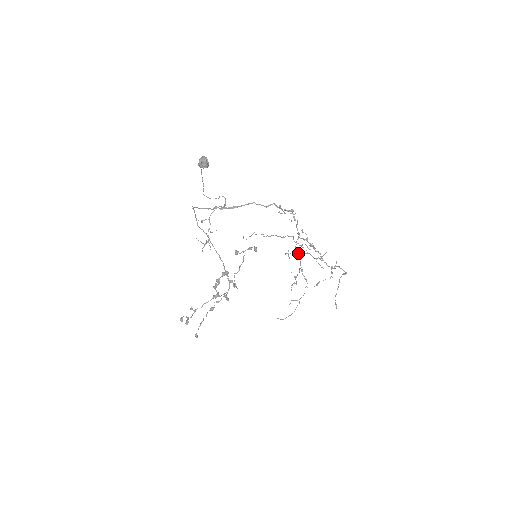
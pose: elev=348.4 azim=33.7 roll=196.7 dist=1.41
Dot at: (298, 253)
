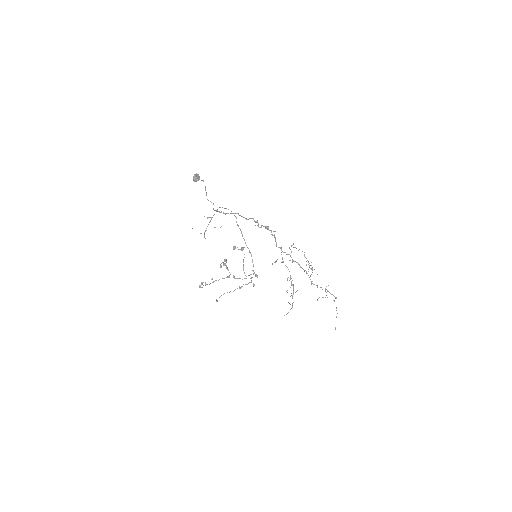
Dot at: (310, 268)
